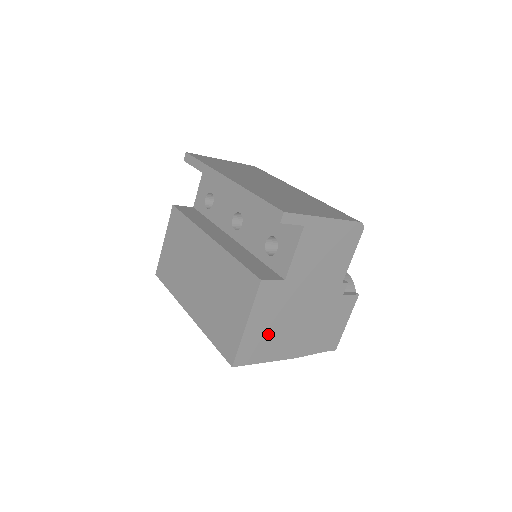
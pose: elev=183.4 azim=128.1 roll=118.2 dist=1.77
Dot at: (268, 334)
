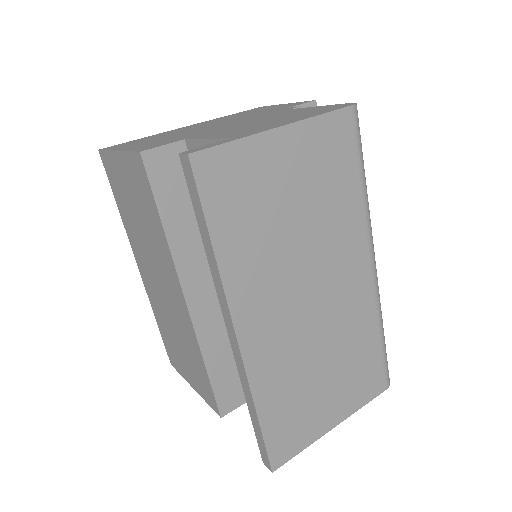
Dot at: occluded
